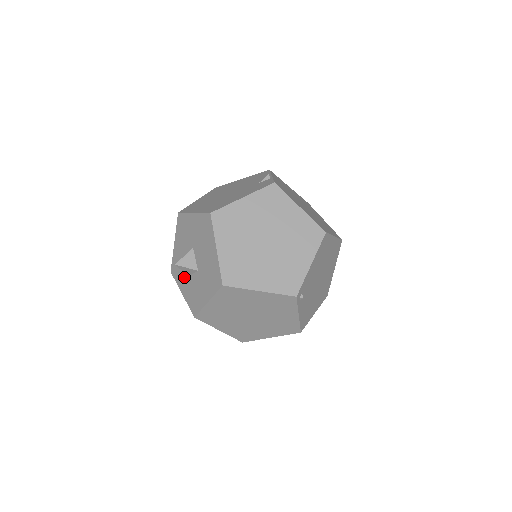
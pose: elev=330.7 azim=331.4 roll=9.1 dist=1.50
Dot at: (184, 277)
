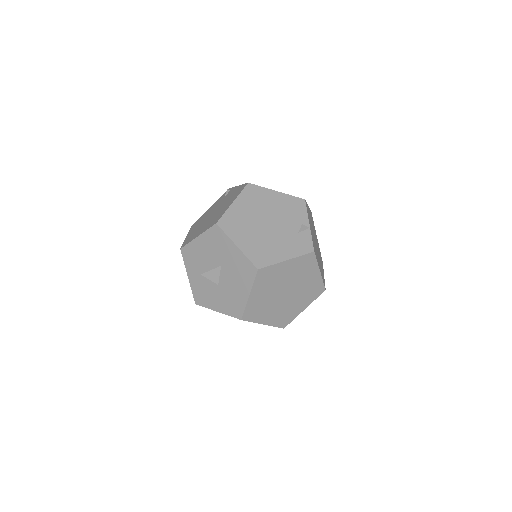
Dot at: (197, 271)
